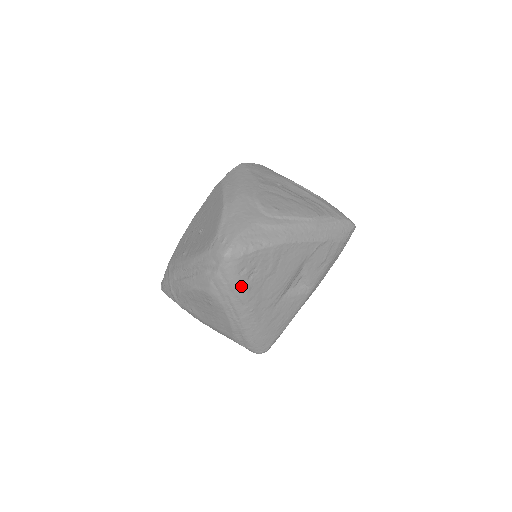
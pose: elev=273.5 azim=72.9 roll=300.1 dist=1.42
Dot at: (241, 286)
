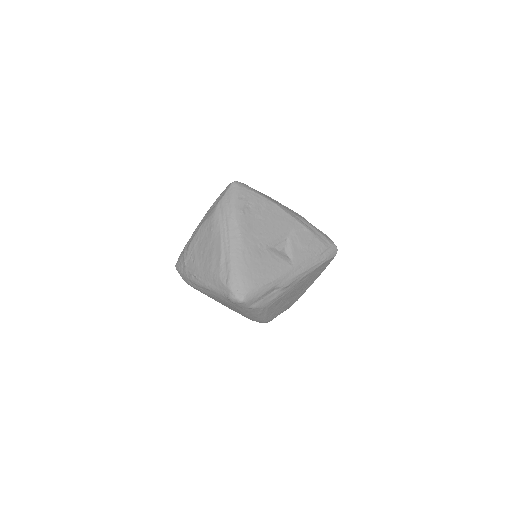
Dot at: (238, 207)
